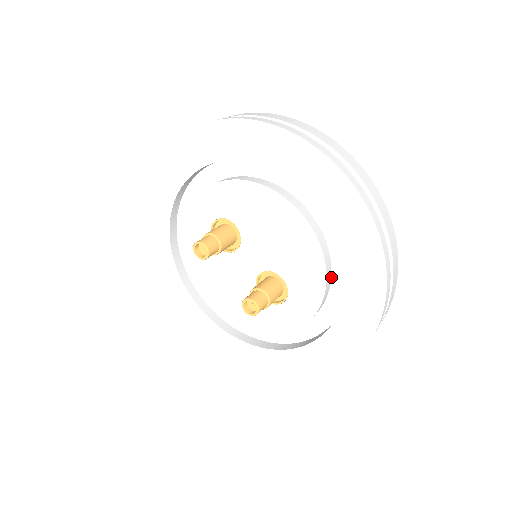
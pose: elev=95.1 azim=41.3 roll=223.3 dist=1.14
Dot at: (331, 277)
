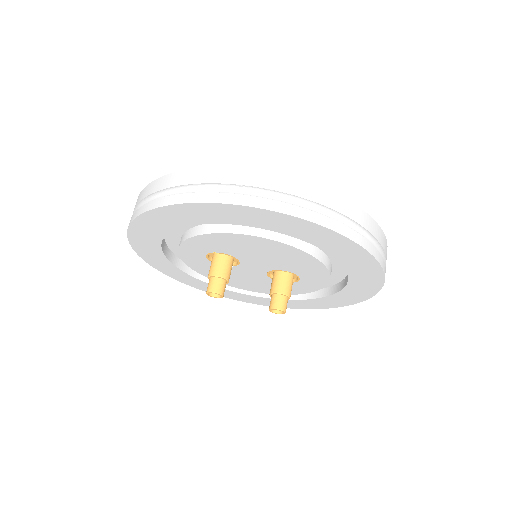
Dot at: (329, 259)
